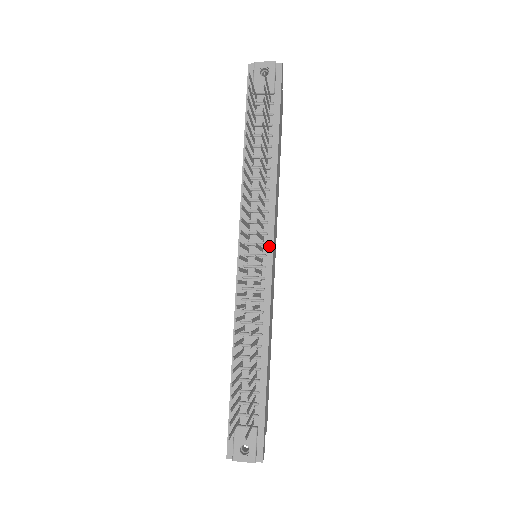
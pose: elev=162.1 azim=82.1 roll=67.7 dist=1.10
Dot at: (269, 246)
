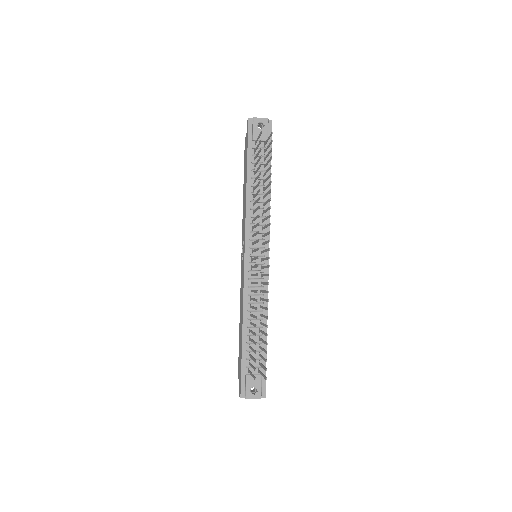
Dot at: occluded
